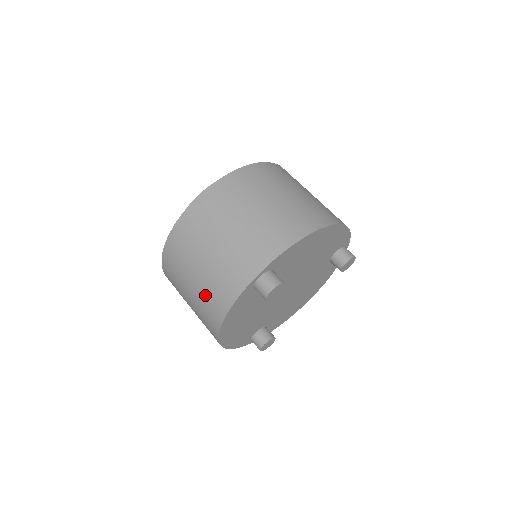
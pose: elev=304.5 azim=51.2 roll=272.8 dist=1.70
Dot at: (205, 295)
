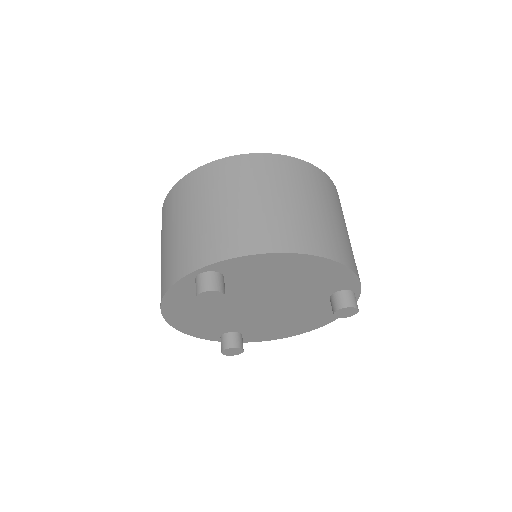
Dot at: (162, 268)
